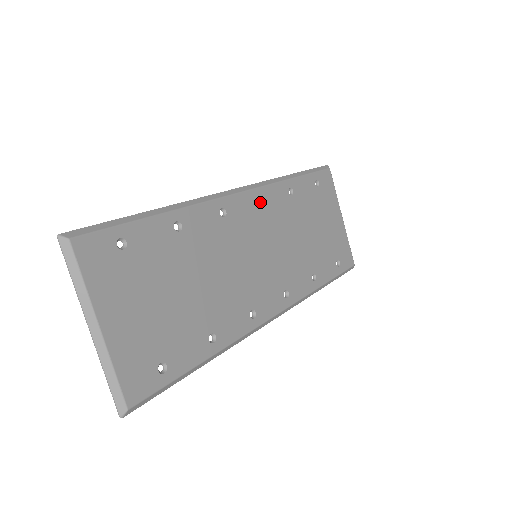
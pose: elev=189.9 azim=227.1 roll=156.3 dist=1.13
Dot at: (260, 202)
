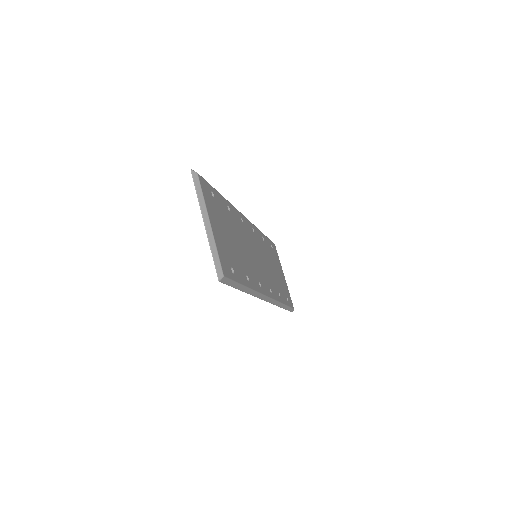
Dot at: occluded
